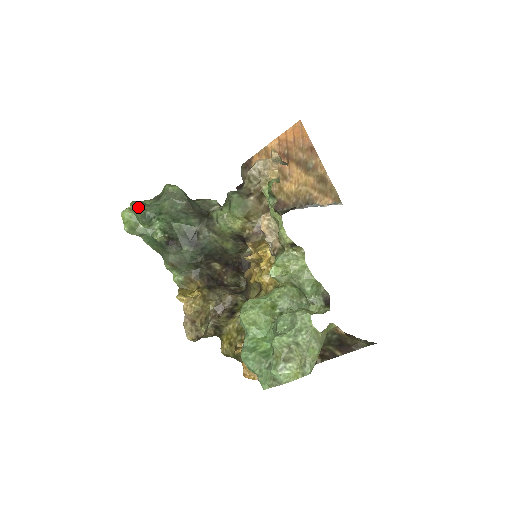
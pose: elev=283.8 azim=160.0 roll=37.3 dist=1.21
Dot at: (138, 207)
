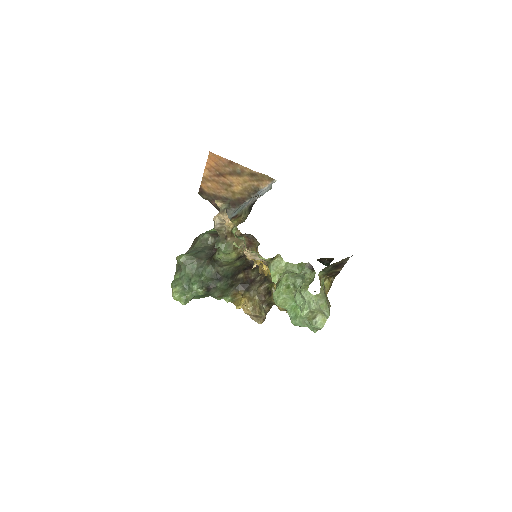
Dot at: (177, 287)
